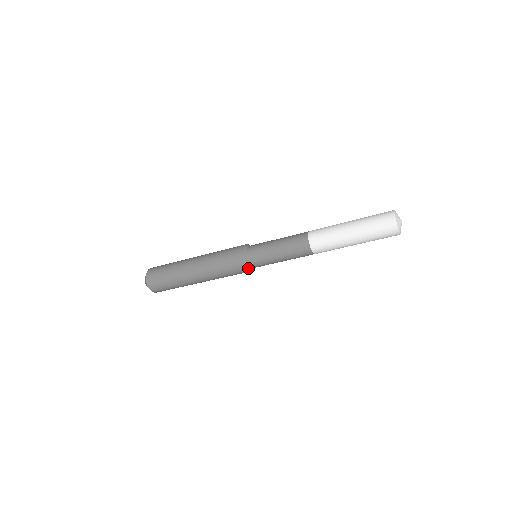
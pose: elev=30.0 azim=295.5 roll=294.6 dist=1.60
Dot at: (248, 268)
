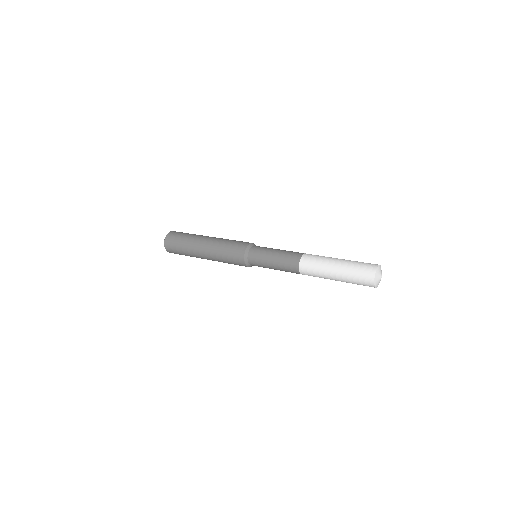
Dot at: (245, 264)
